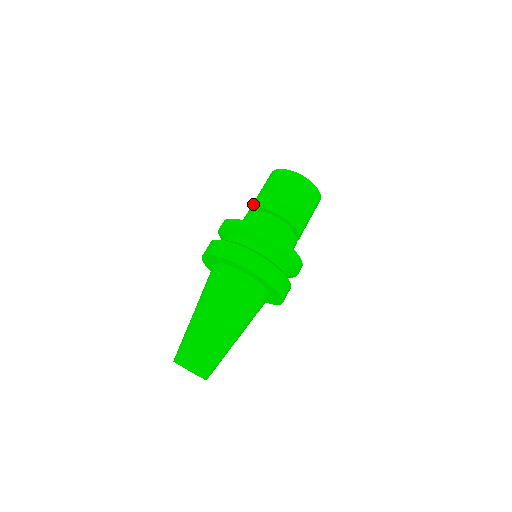
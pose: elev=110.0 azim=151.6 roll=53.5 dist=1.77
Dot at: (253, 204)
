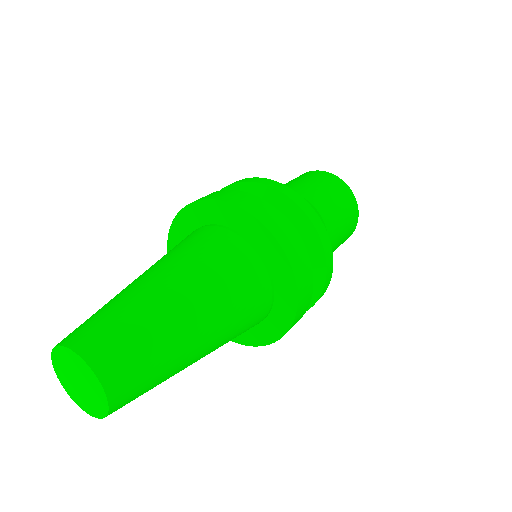
Dot at: occluded
